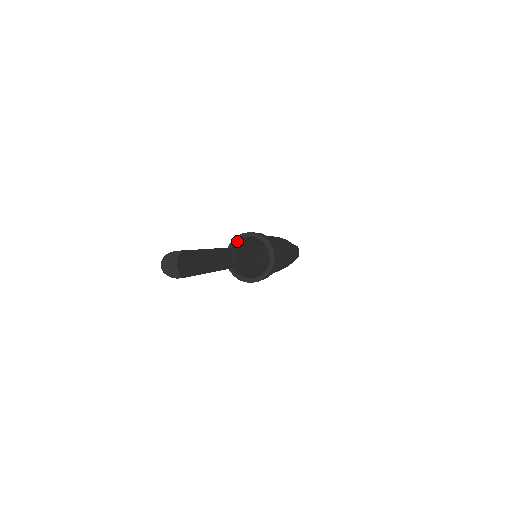
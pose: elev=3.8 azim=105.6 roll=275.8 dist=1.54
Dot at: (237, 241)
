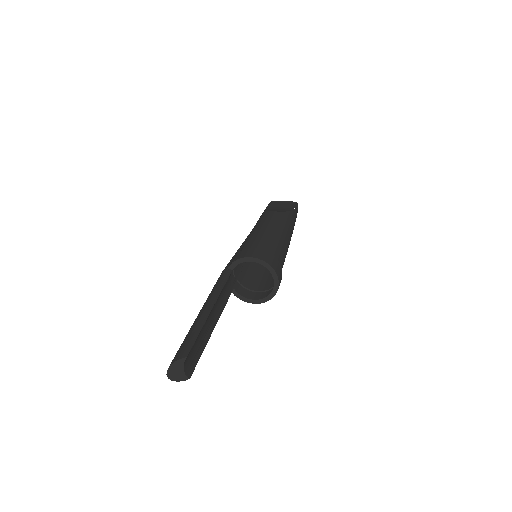
Dot at: occluded
